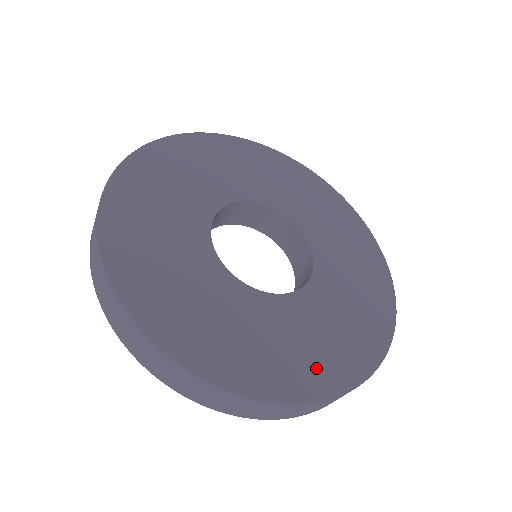
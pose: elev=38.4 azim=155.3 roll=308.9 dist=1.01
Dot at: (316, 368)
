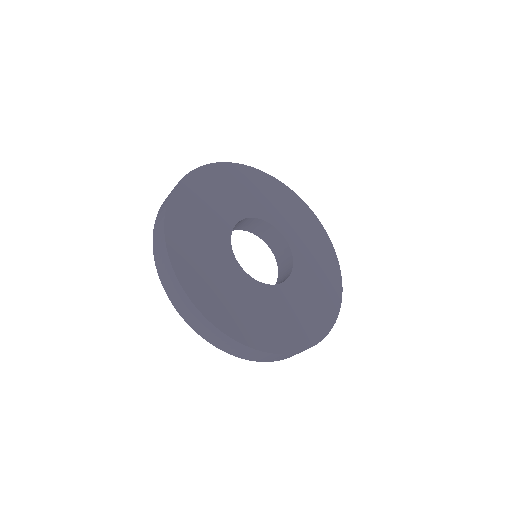
Dot at: (311, 324)
